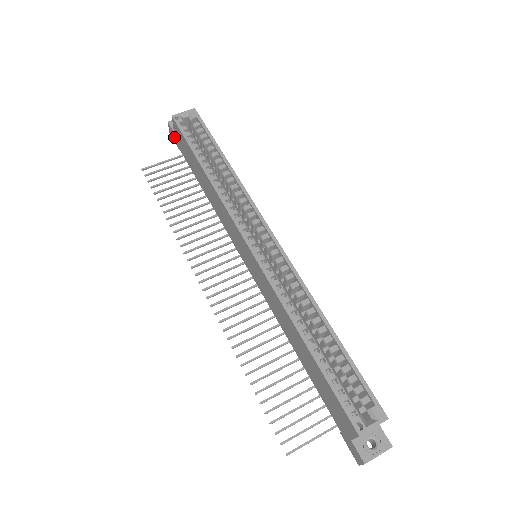
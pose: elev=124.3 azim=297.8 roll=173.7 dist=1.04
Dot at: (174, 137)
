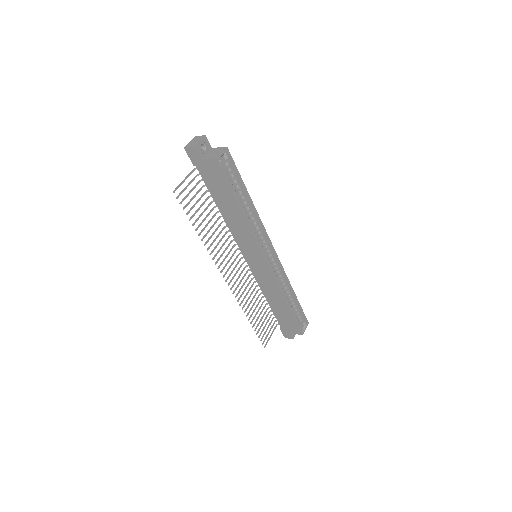
Dot at: (195, 159)
